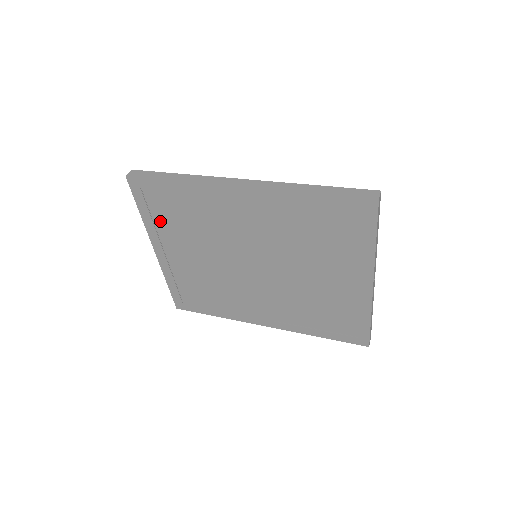
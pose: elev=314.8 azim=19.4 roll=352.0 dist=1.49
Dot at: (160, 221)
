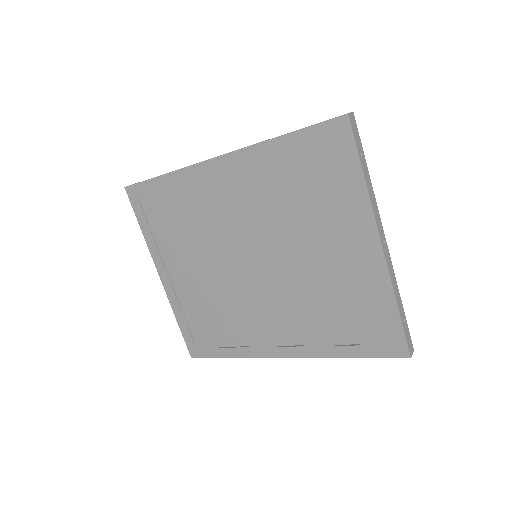
Dot at: (159, 233)
